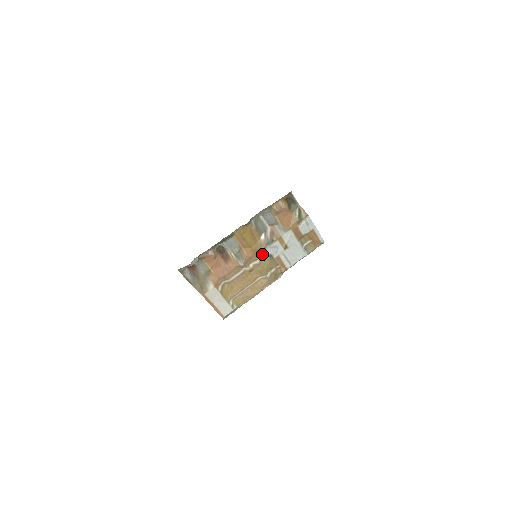
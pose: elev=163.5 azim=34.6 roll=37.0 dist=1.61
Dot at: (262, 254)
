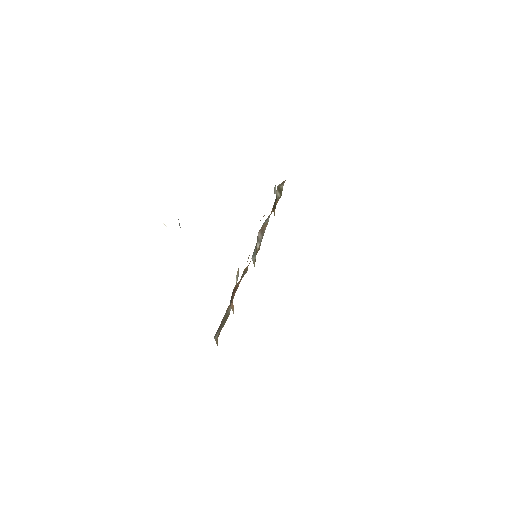
Dot at: occluded
